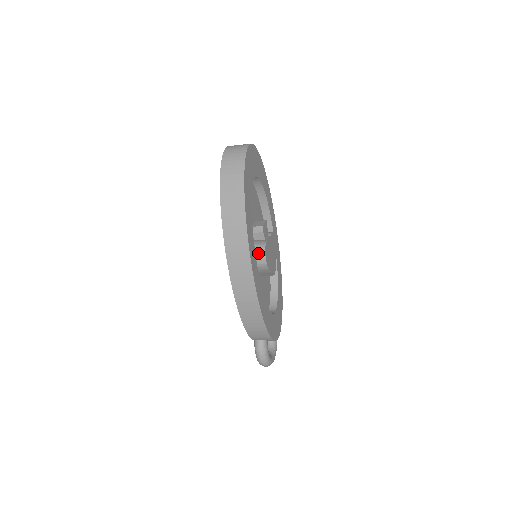
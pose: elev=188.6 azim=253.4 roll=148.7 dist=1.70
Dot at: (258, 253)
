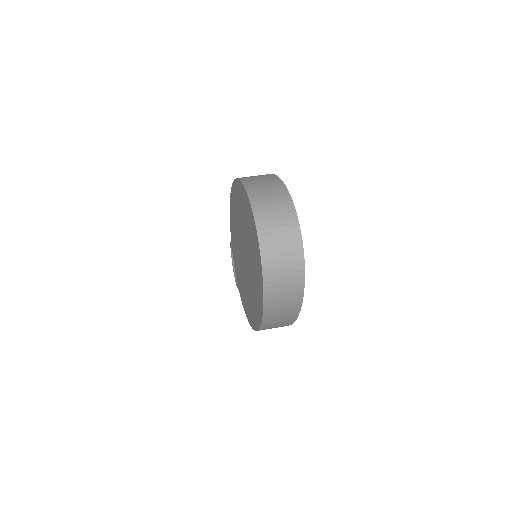
Dot at: occluded
